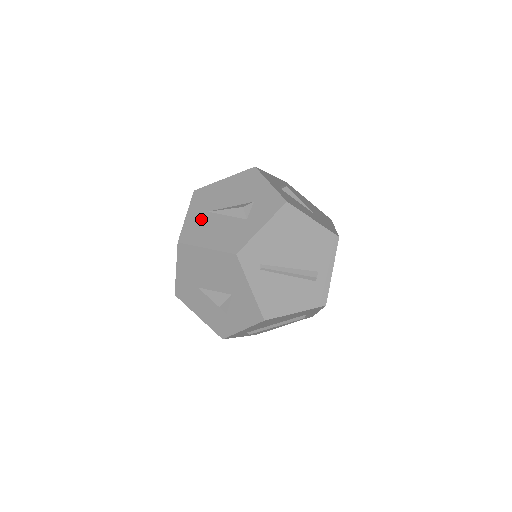
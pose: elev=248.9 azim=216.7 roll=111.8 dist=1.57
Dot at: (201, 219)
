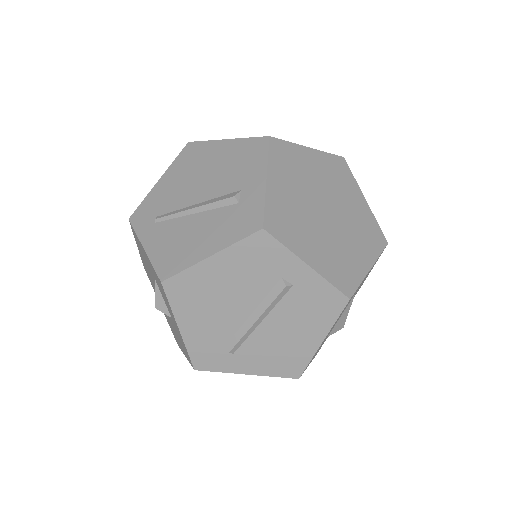
Dot at: occluded
